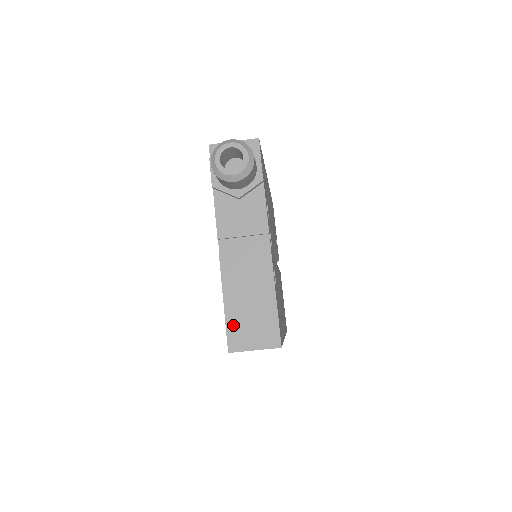
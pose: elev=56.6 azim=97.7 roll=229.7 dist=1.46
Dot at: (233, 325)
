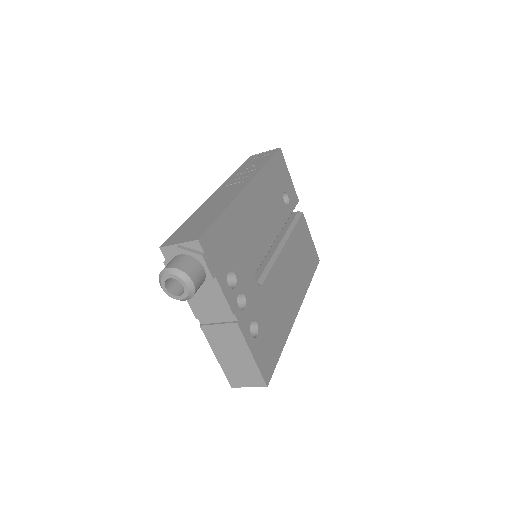
Dot at: (229, 372)
